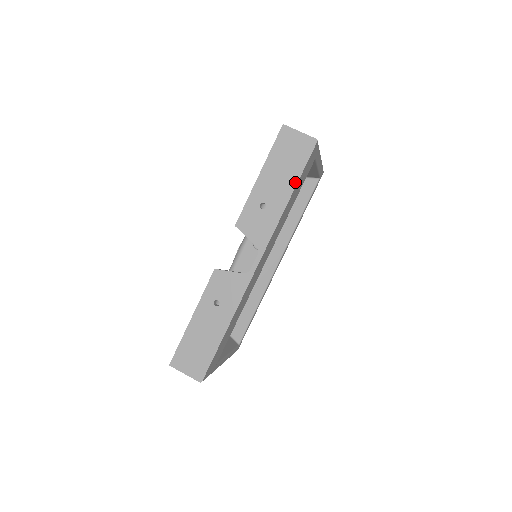
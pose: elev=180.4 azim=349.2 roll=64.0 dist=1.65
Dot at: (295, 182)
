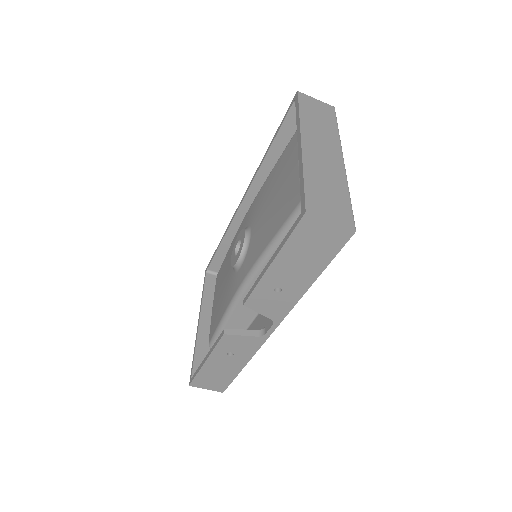
Dot at: (320, 270)
